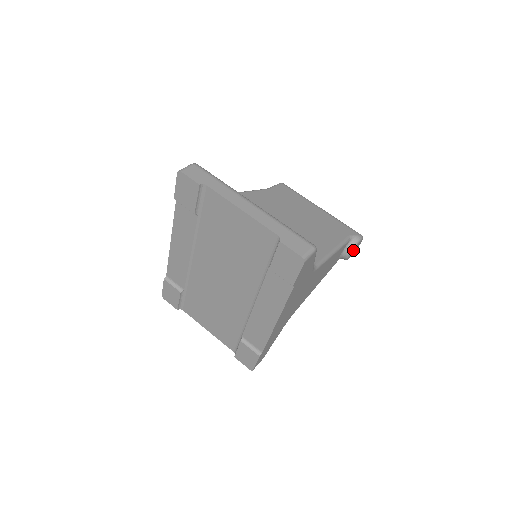
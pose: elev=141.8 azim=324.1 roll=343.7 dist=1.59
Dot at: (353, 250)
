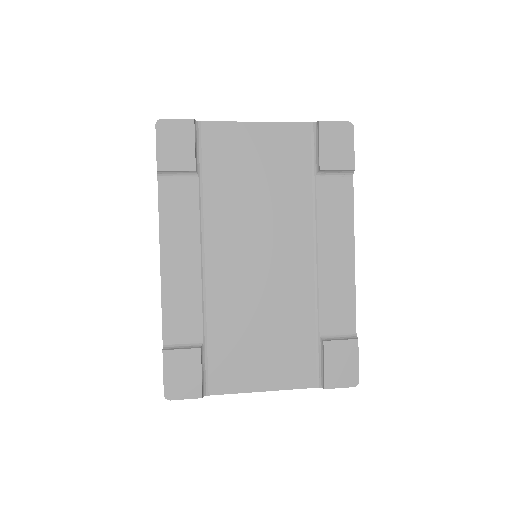
Dot at: occluded
